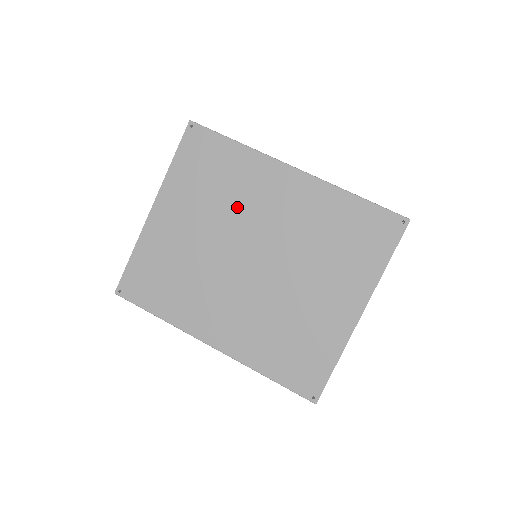
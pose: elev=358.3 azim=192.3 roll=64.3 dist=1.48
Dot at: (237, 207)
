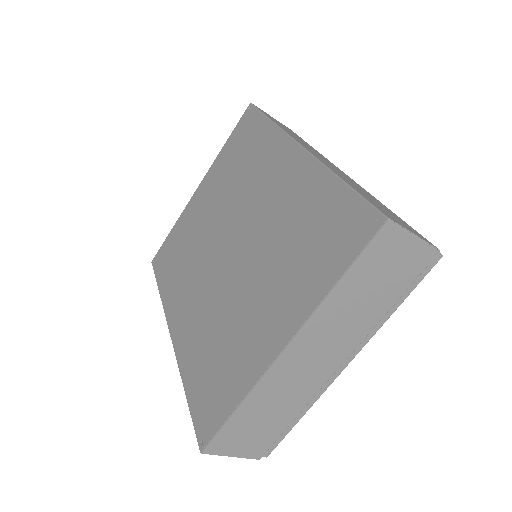
Dot at: (243, 189)
